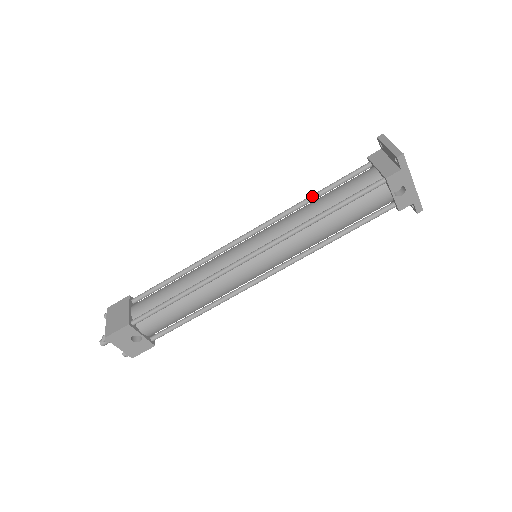
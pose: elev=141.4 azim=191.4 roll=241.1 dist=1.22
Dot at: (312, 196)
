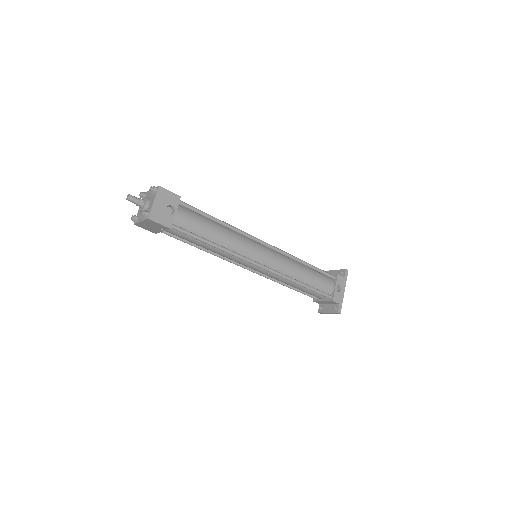
Dot at: occluded
